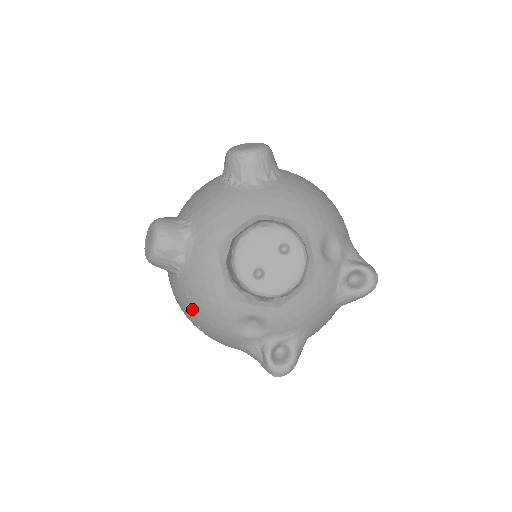
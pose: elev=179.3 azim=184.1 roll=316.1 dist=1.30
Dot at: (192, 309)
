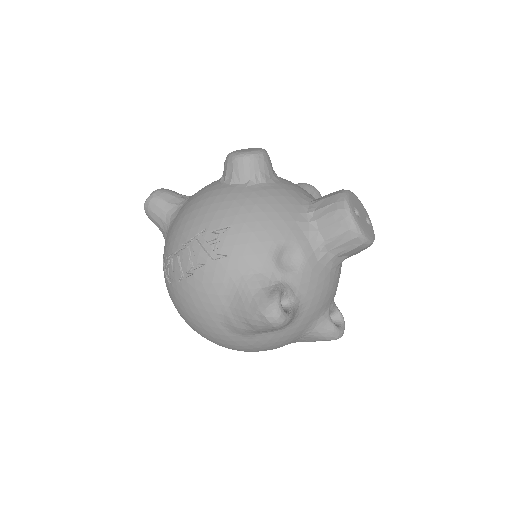
Dot at: (244, 210)
